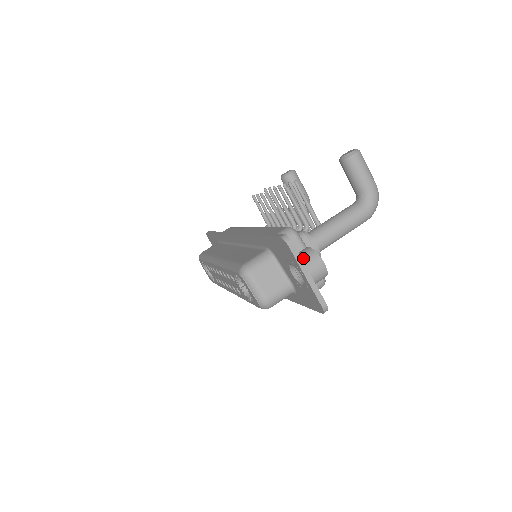
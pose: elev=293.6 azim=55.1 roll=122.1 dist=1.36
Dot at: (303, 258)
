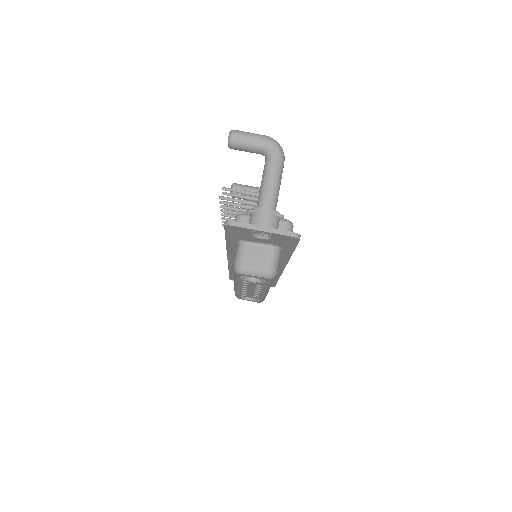
Dot at: (251, 223)
